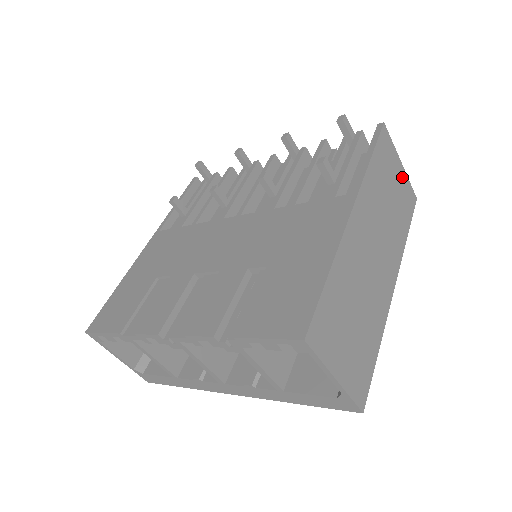
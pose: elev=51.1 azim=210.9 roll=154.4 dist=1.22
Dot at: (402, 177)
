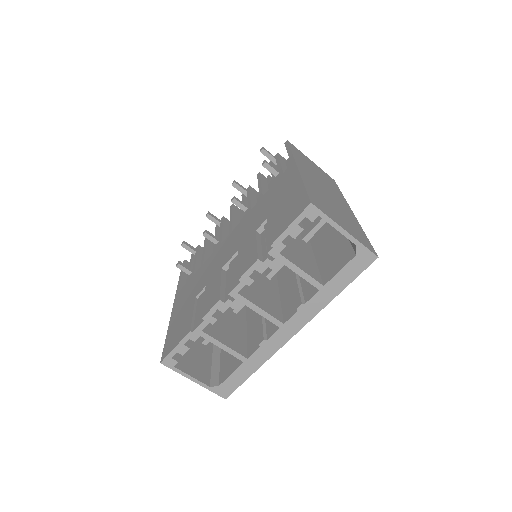
Dot at: (317, 167)
